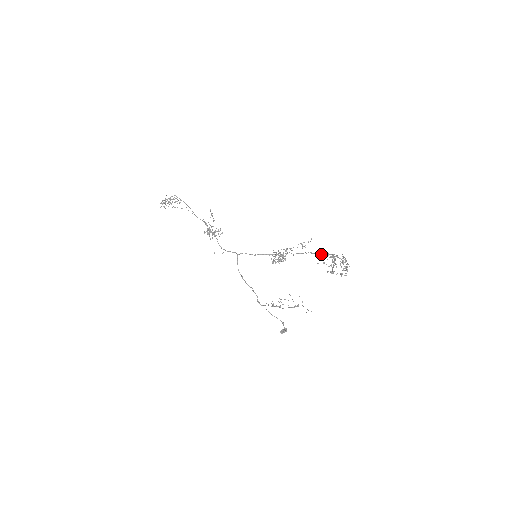
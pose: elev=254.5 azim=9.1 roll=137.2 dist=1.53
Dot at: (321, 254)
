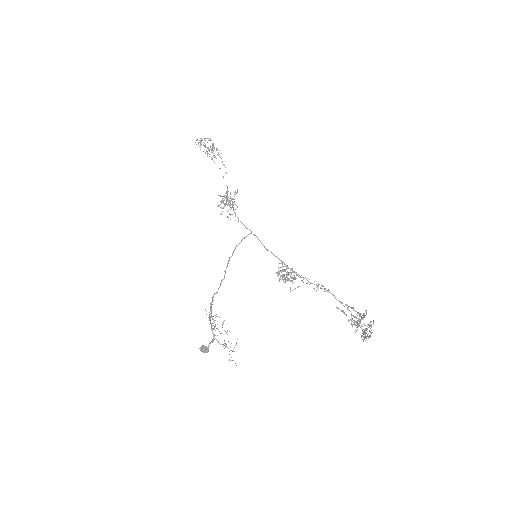
Dot at: occluded
